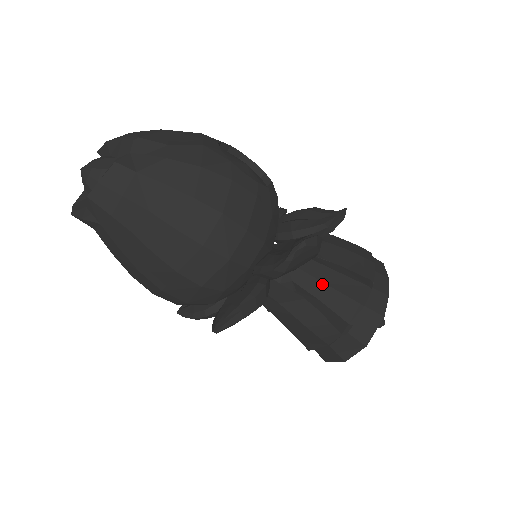
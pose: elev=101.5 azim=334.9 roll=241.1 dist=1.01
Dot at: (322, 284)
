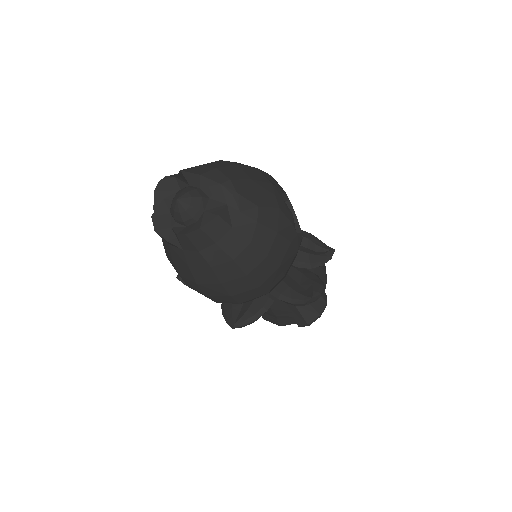
Dot at: occluded
